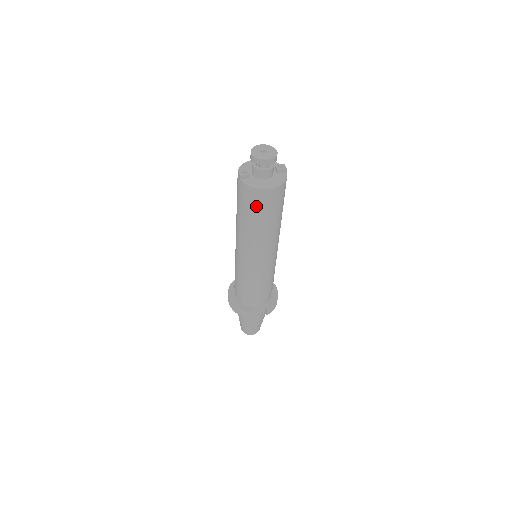
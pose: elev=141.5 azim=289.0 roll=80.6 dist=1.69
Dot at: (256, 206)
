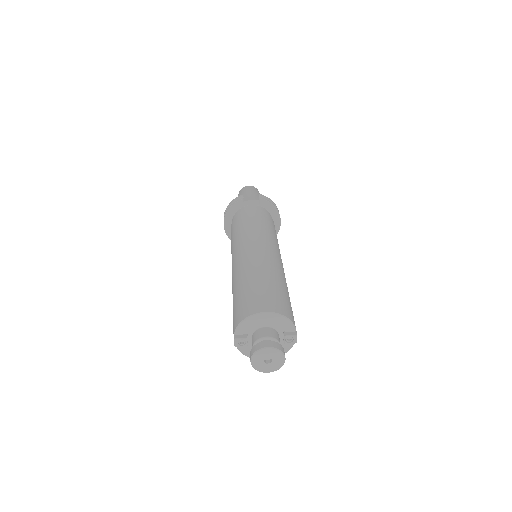
Dot at: occluded
